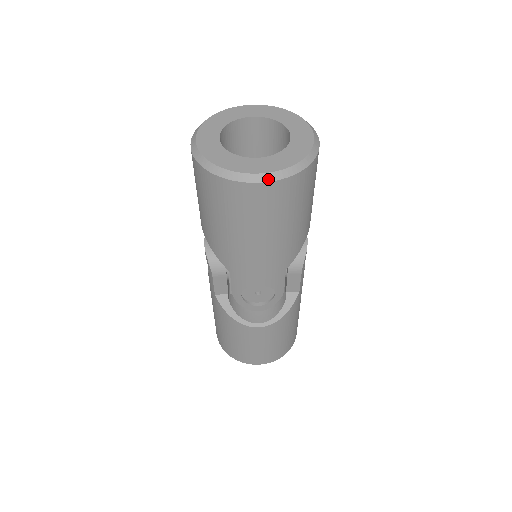
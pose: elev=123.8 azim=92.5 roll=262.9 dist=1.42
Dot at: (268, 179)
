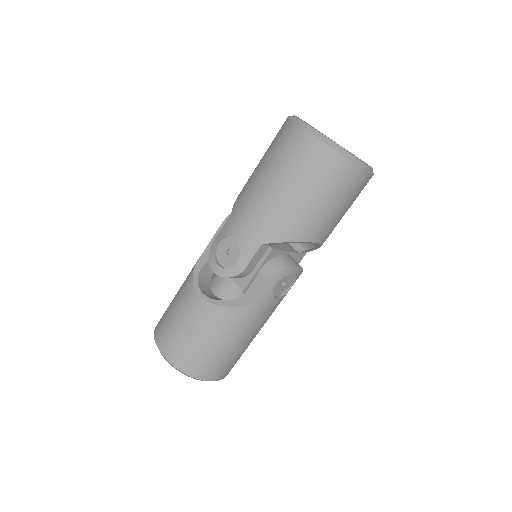
Dot at: (313, 133)
